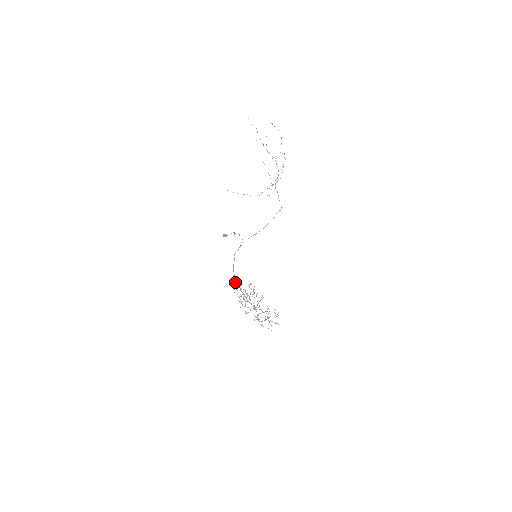
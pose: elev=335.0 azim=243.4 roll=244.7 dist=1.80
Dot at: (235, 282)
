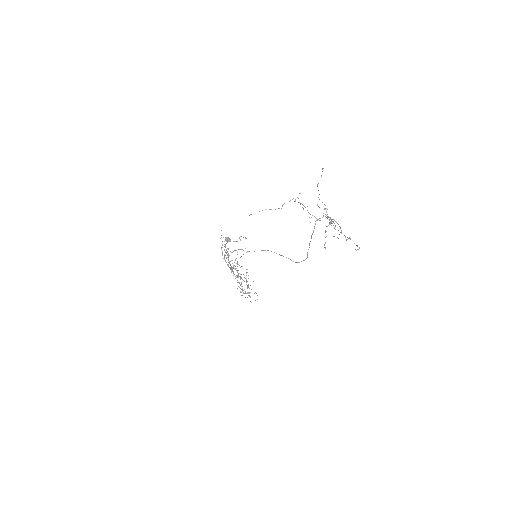
Dot at: (224, 255)
